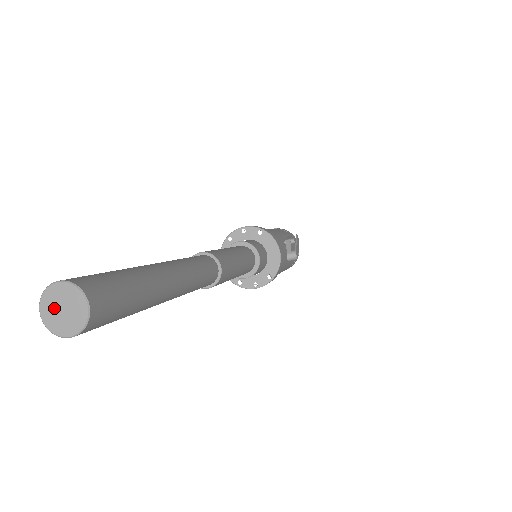
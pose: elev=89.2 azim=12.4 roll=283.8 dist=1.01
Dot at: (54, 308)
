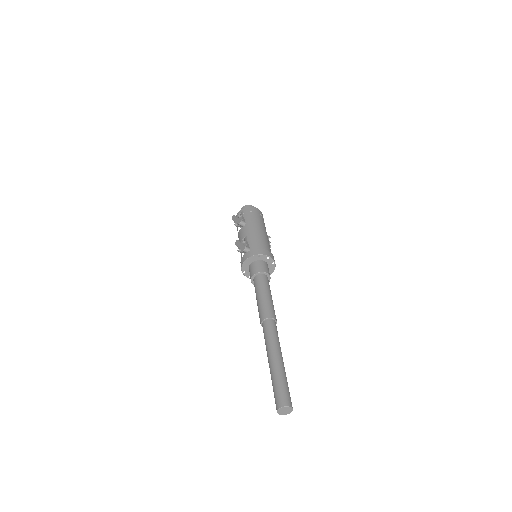
Dot at: (283, 410)
